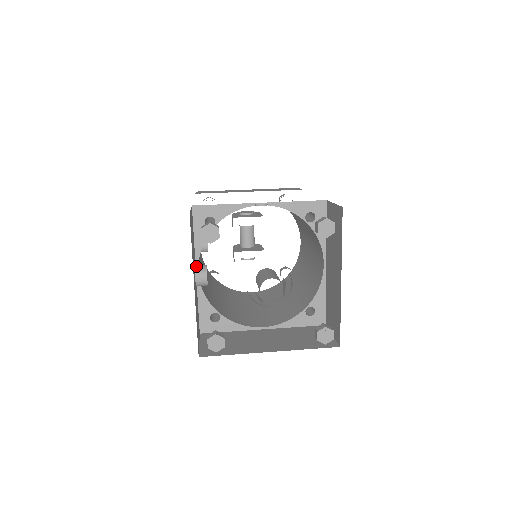
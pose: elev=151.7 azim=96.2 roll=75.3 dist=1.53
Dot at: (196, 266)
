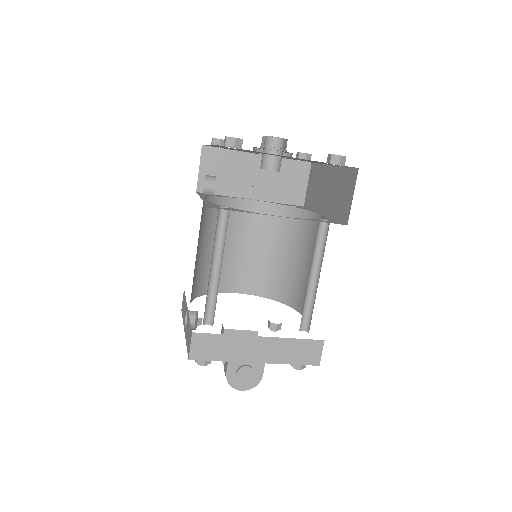
Dot at: occluded
